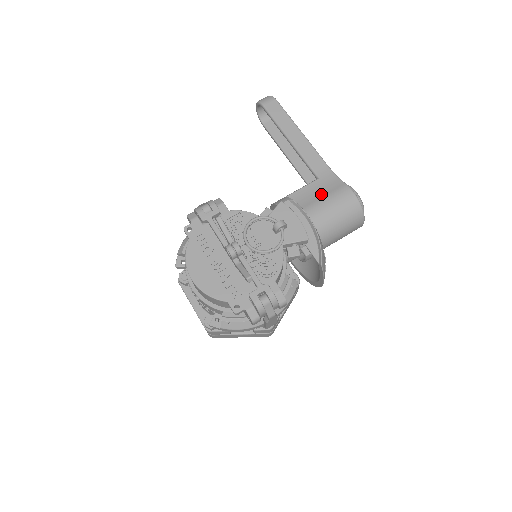
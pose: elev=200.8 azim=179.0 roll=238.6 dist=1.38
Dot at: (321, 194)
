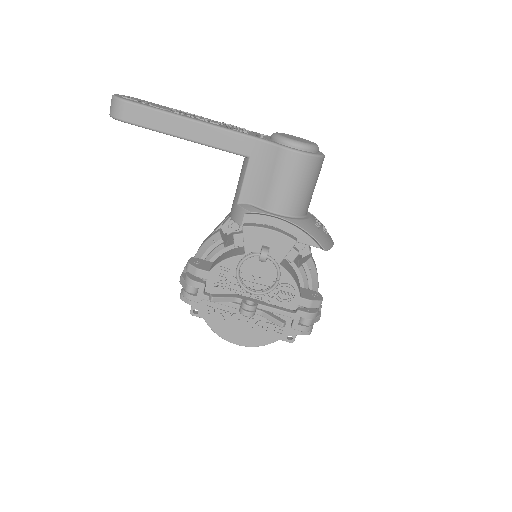
Dot at: (267, 178)
